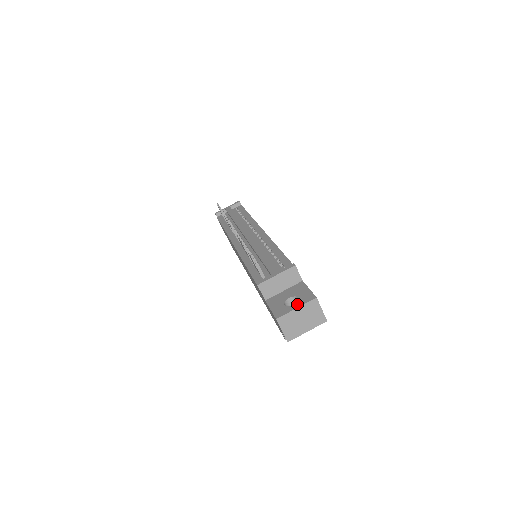
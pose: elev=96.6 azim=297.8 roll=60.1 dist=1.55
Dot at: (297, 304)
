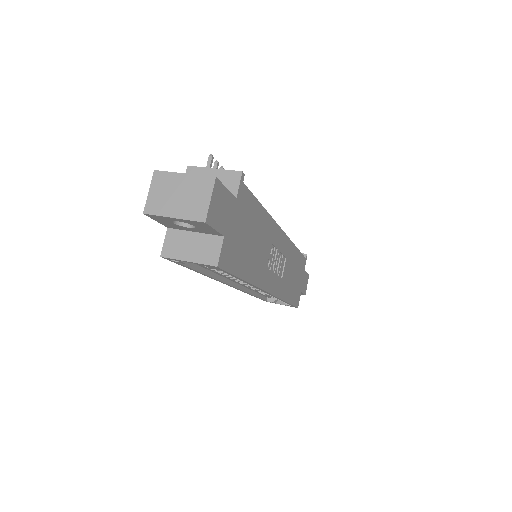
Dot at: (192, 176)
